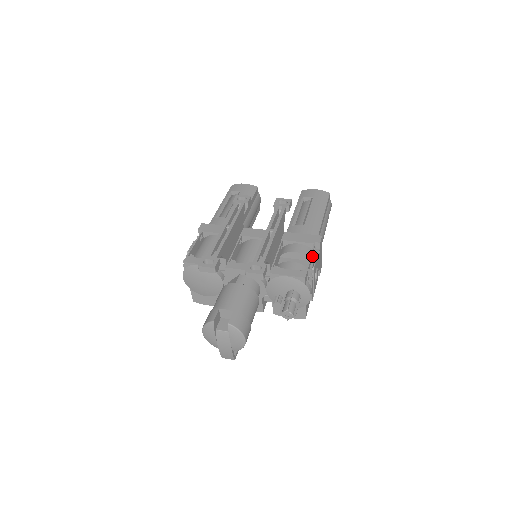
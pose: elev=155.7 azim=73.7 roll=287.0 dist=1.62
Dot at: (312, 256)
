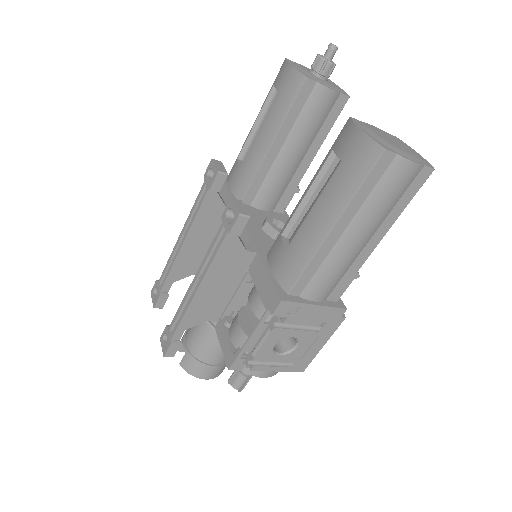
Dot at: (261, 330)
